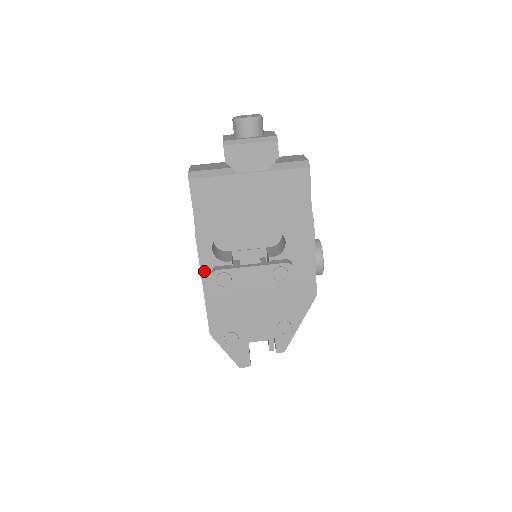
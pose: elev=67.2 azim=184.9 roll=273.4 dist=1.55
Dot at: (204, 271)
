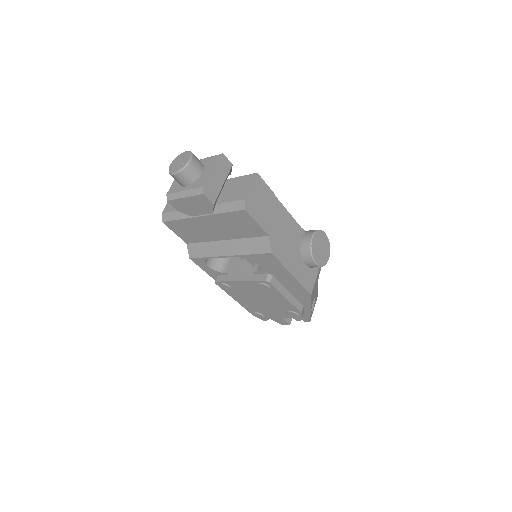
Dot at: (213, 277)
